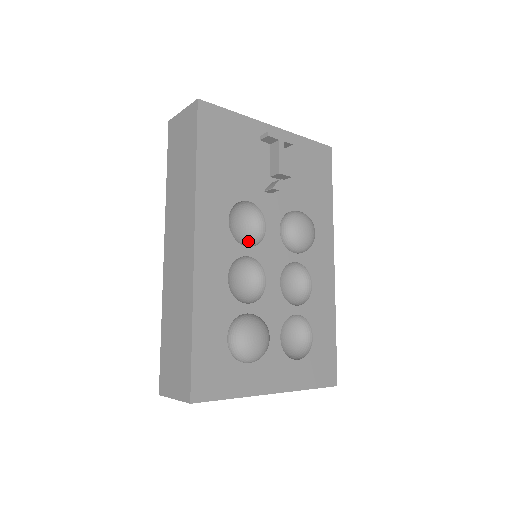
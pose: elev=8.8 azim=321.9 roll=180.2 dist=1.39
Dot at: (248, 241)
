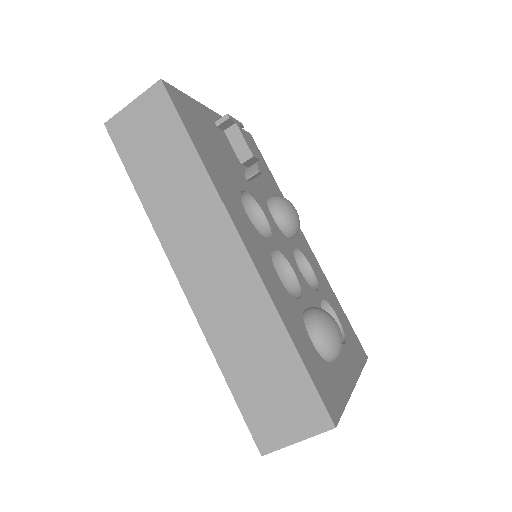
Dot at: occluded
